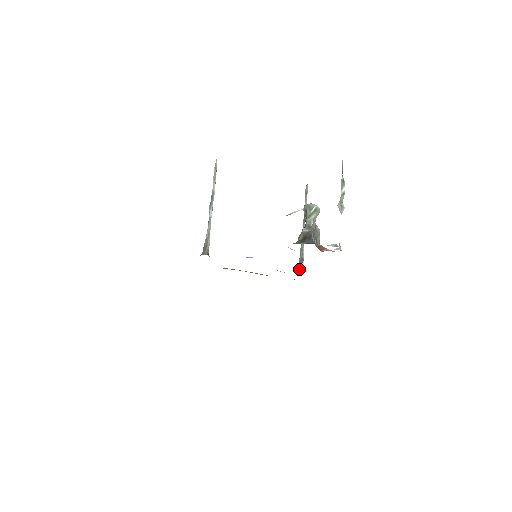
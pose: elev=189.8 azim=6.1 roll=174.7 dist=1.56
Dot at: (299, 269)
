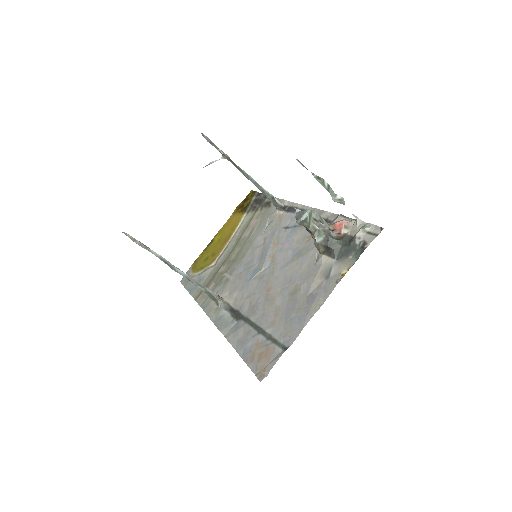
Dot at: (280, 209)
